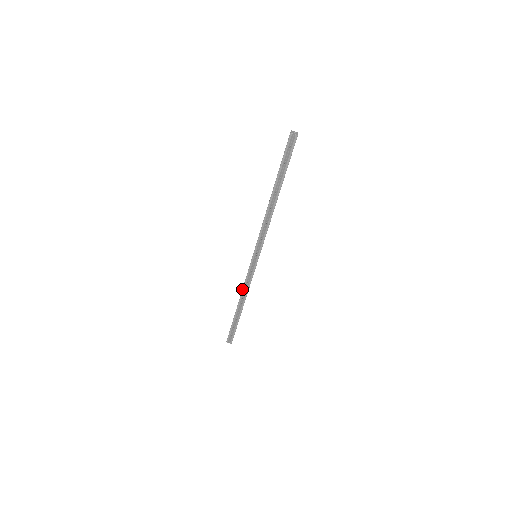
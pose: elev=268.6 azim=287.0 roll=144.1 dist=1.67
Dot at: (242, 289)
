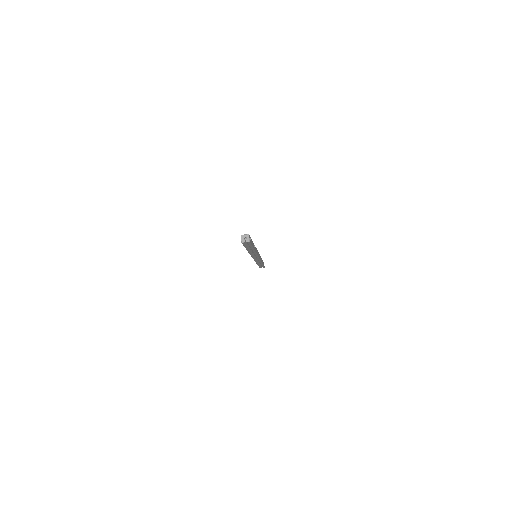
Dot at: occluded
